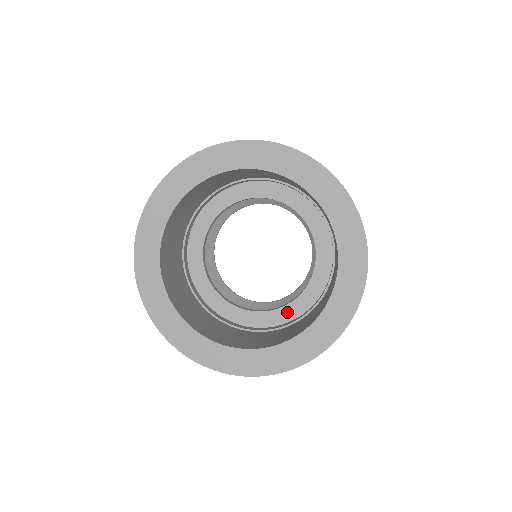
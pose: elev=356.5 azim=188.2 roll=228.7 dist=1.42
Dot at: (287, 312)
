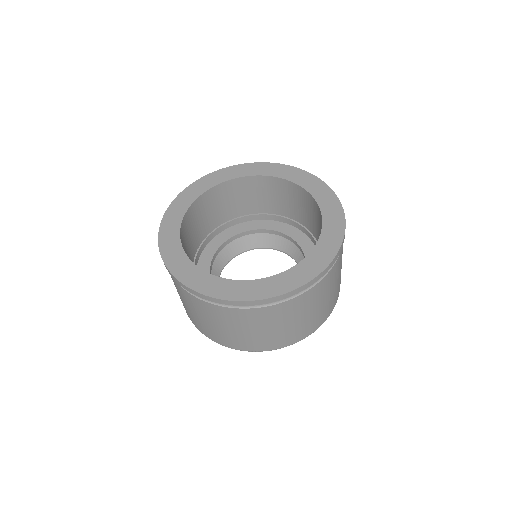
Dot at: occluded
